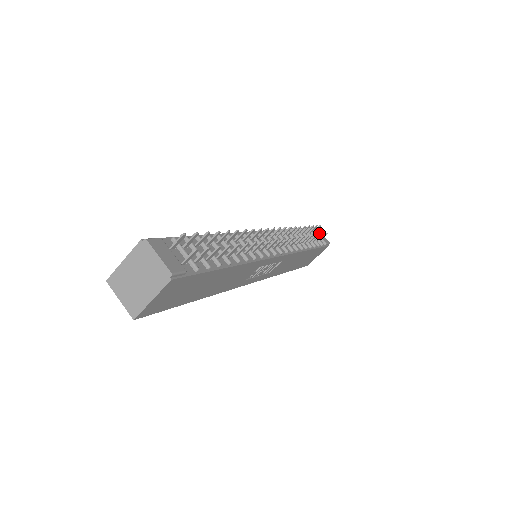
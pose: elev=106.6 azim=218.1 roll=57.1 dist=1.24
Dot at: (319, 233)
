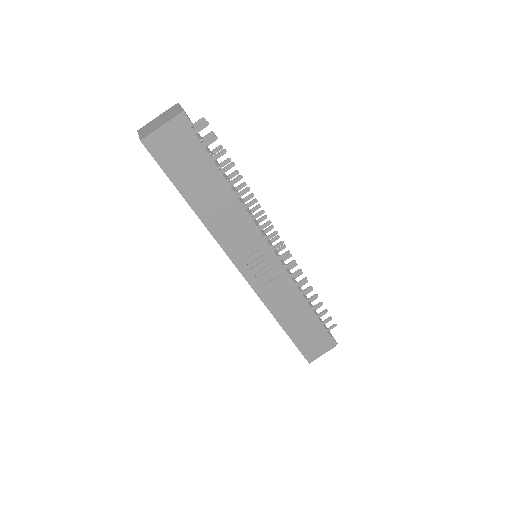
Dot at: occluded
